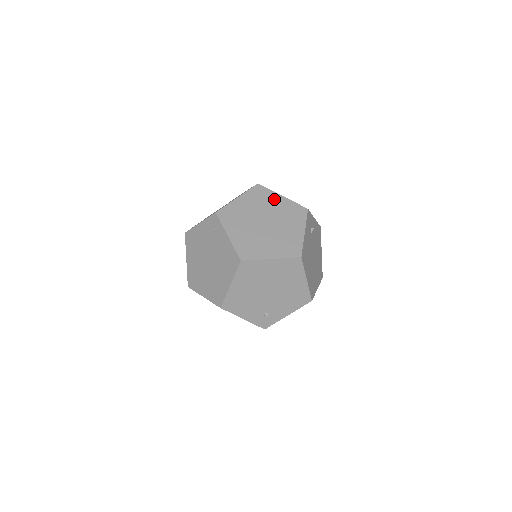
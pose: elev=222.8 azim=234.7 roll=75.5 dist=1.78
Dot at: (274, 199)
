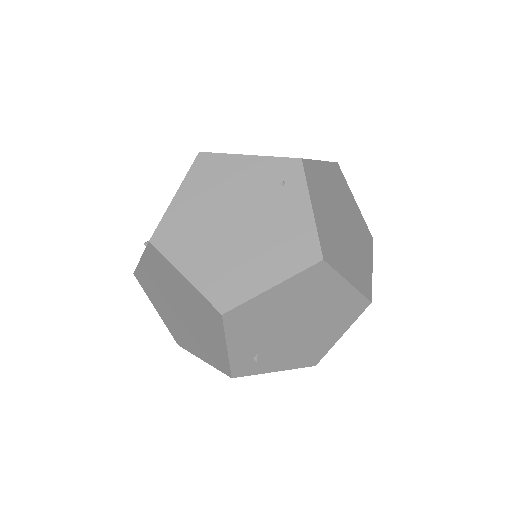
Dot at: (350, 198)
